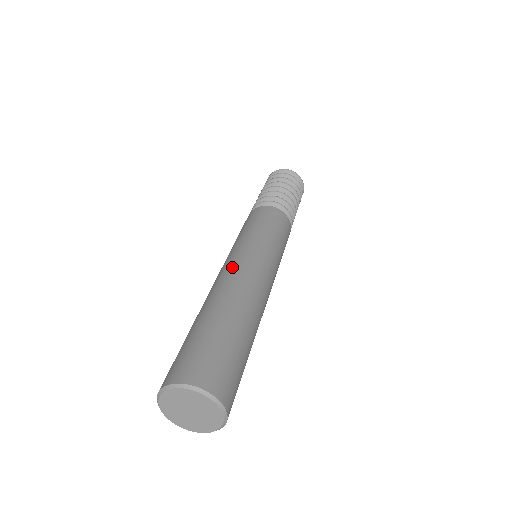
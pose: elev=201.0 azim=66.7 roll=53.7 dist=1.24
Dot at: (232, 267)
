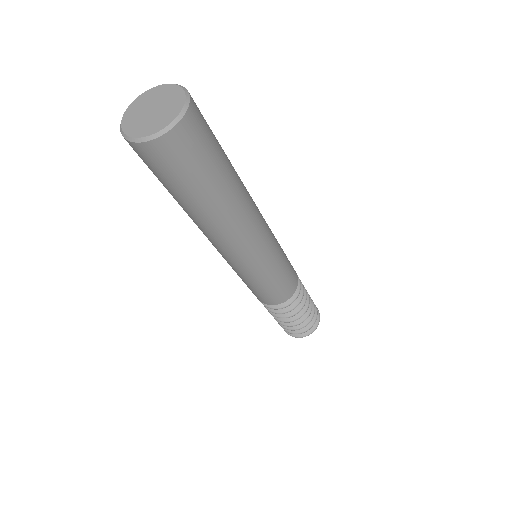
Dot at: occluded
